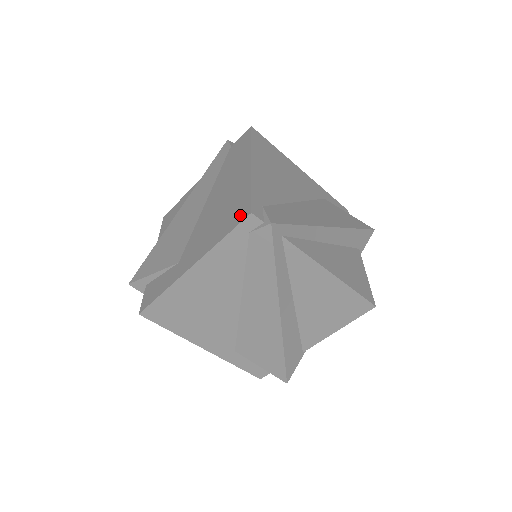
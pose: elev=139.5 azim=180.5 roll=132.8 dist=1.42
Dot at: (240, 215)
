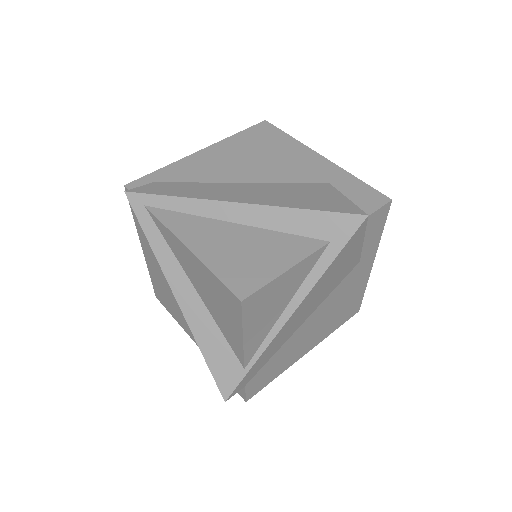
Dot at: occluded
